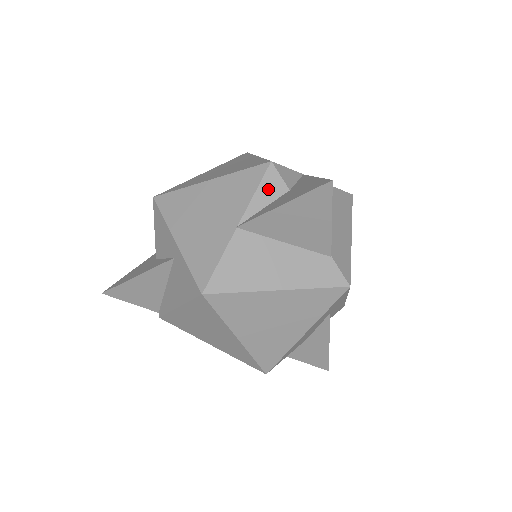
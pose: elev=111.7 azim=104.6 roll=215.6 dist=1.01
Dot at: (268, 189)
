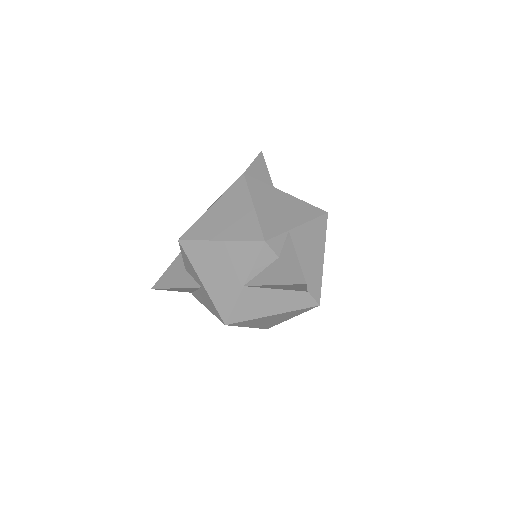
Dot at: (264, 260)
